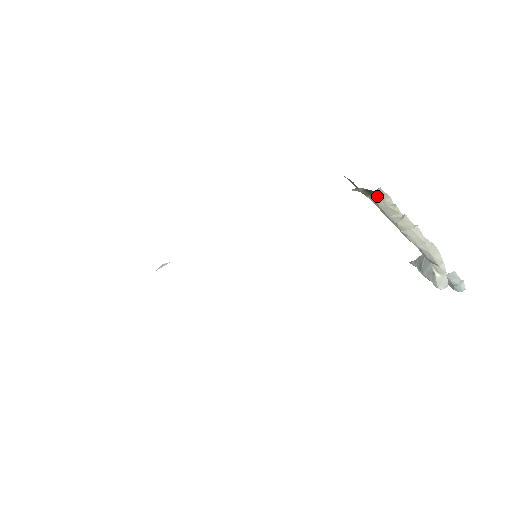
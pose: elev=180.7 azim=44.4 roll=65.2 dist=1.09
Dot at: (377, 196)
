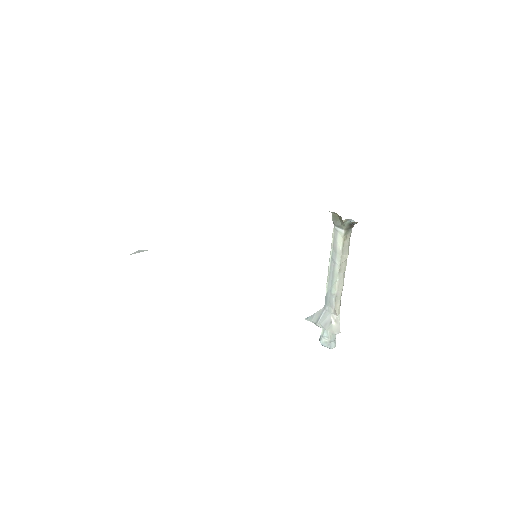
Dot at: (349, 233)
